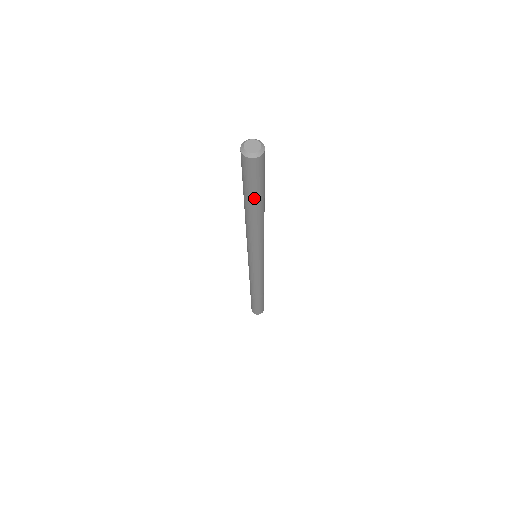
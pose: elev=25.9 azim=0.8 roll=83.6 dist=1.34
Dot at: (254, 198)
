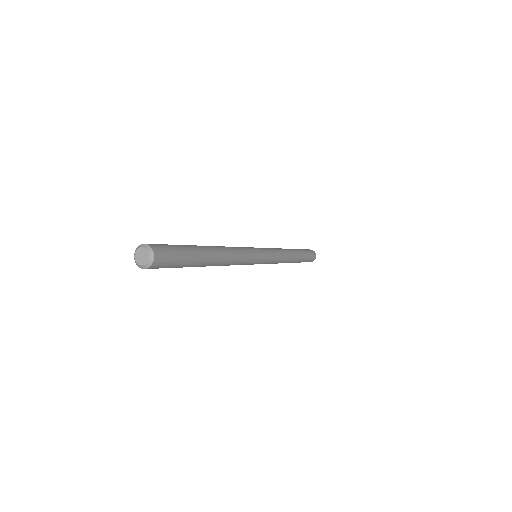
Dot at: occluded
